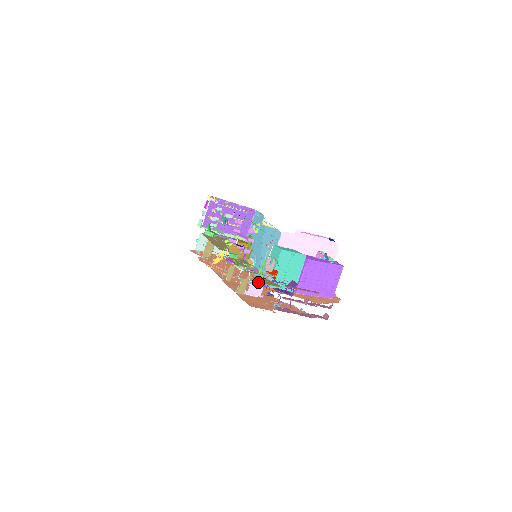
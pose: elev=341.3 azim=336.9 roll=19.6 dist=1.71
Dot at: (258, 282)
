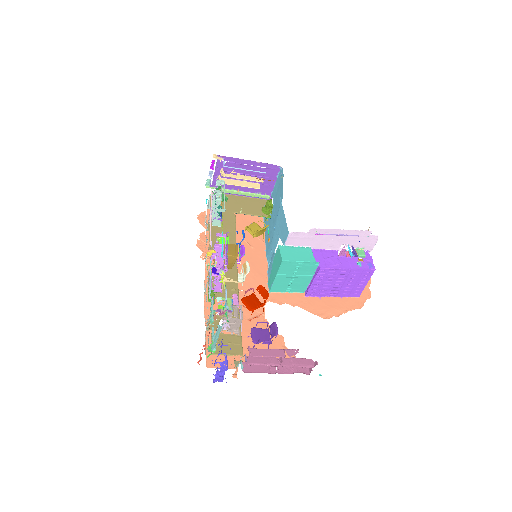
Dot at: (210, 354)
